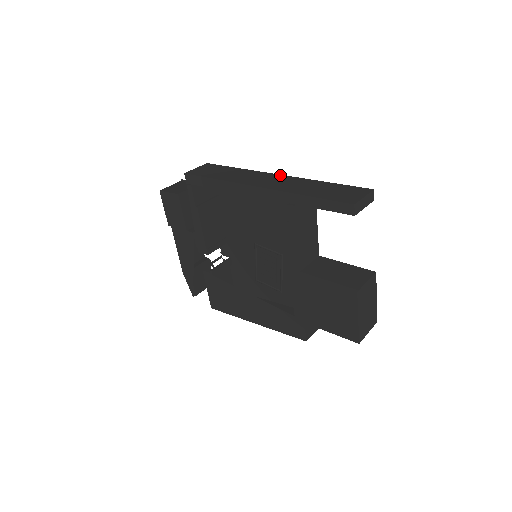
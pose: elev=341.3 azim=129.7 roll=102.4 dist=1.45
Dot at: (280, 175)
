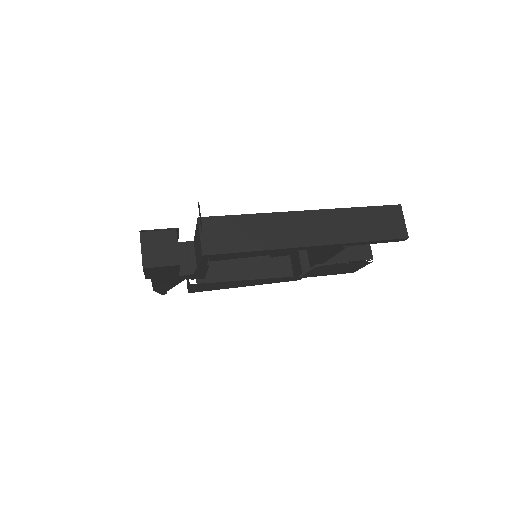
Dot at: (308, 212)
